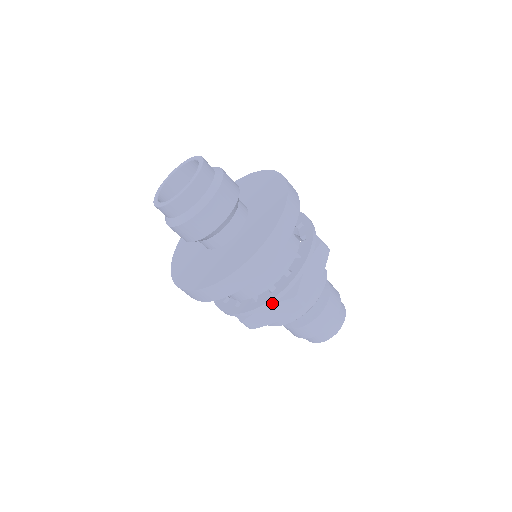
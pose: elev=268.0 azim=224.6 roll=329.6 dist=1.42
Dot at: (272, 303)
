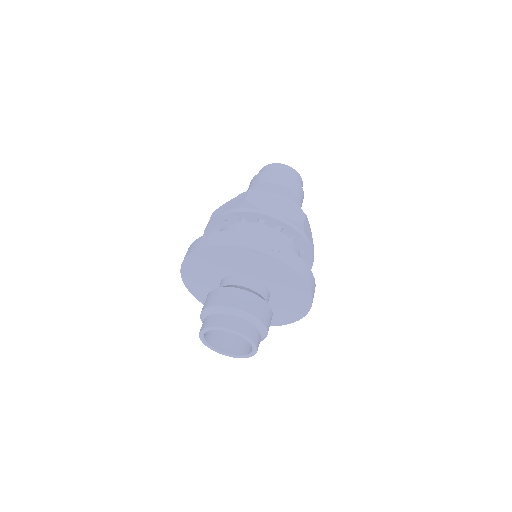
Dot at: occluded
